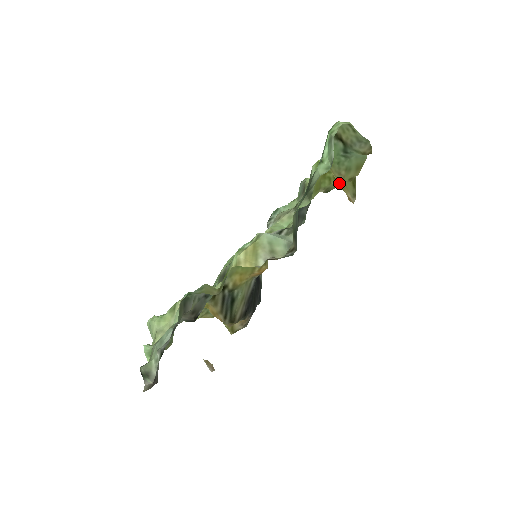
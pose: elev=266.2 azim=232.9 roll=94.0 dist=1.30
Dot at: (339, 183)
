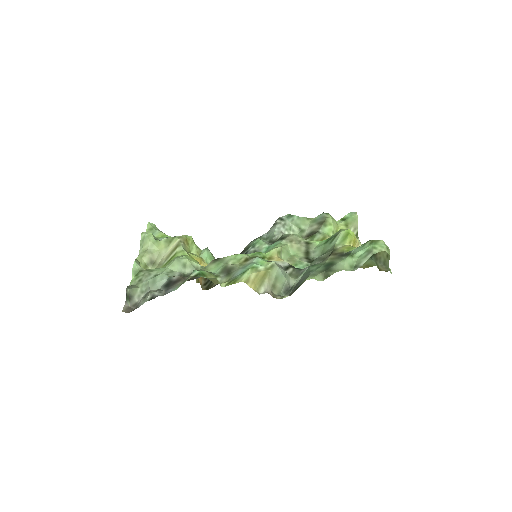
Dot at: occluded
